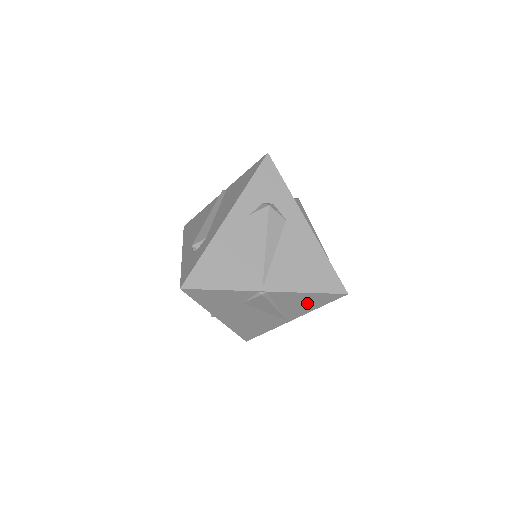
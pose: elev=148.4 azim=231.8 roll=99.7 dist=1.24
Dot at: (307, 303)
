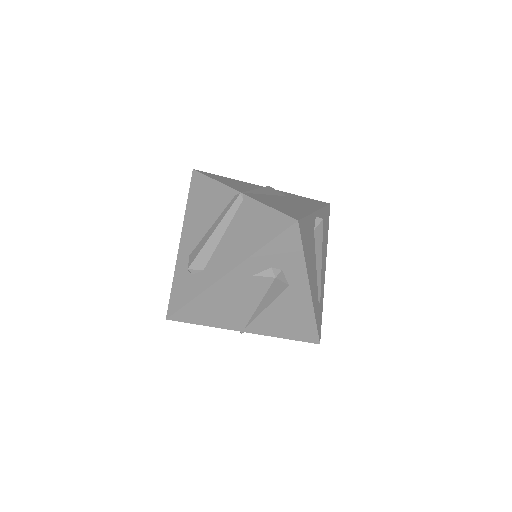
Dot at: occluded
